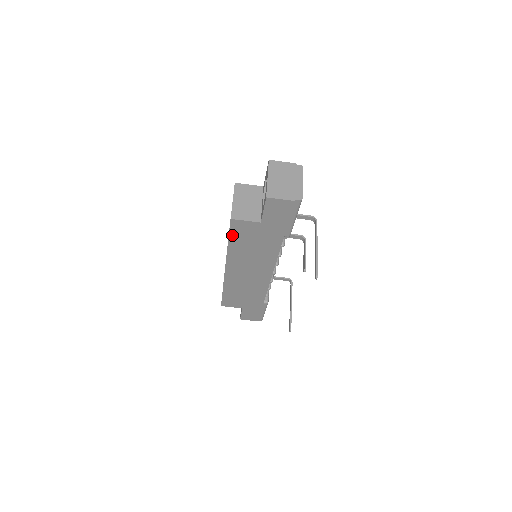
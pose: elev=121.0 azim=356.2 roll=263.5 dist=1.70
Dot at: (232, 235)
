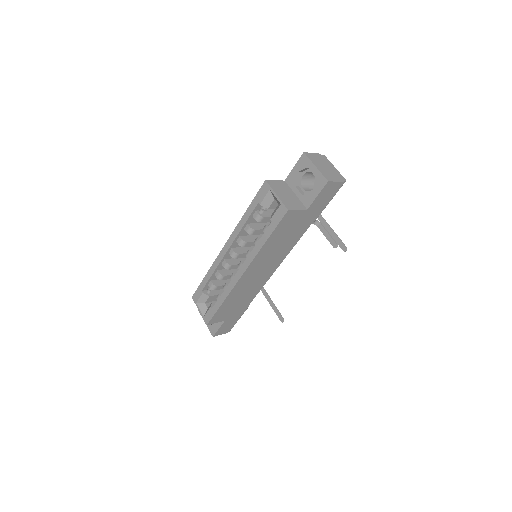
Dot at: (276, 229)
